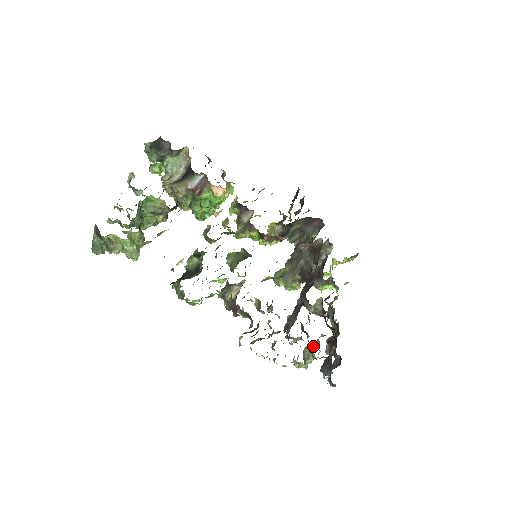
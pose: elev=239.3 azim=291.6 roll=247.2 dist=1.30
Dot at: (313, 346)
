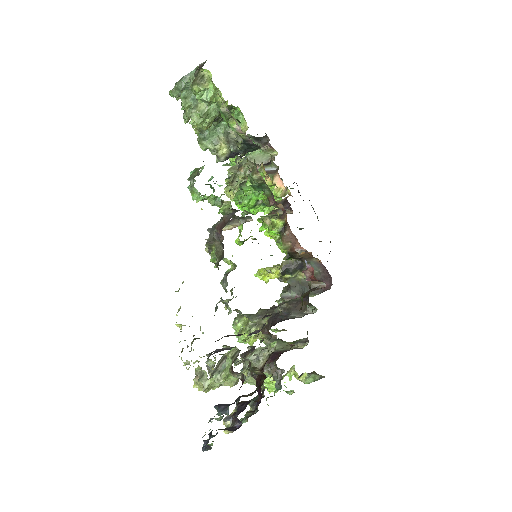
Dot at: occluded
